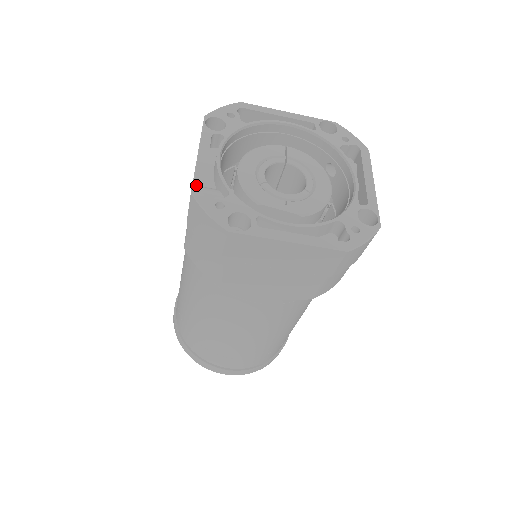
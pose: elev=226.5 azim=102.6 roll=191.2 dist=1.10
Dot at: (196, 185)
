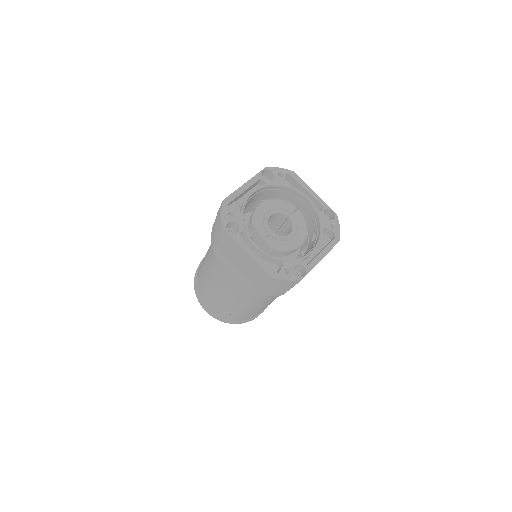
Dot at: (229, 198)
